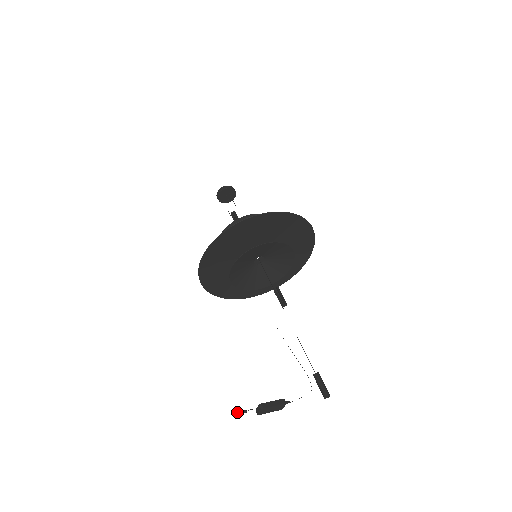
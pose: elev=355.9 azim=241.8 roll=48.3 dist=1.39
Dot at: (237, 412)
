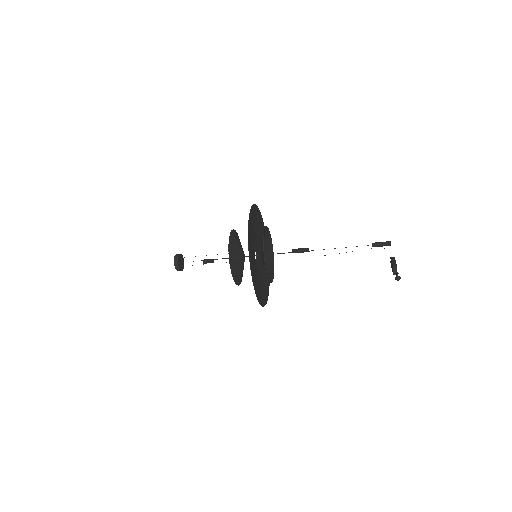
Dot at: (398, 277)
